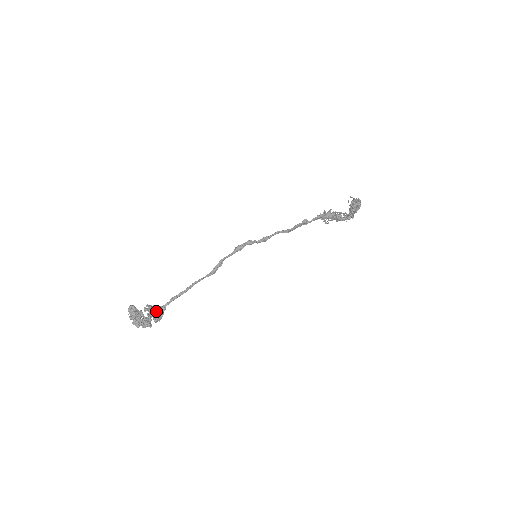
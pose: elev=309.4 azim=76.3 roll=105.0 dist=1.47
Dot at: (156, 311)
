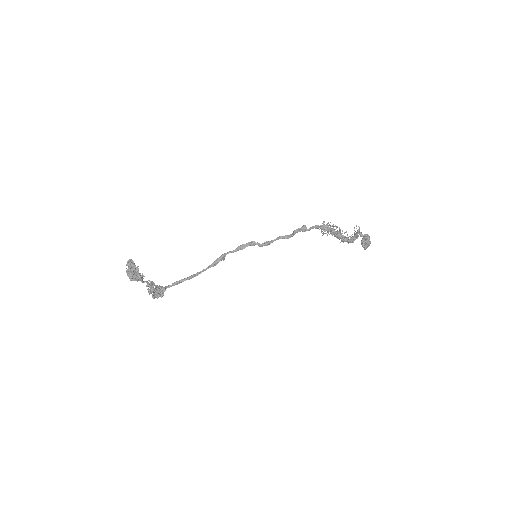
Dot at: occluded
